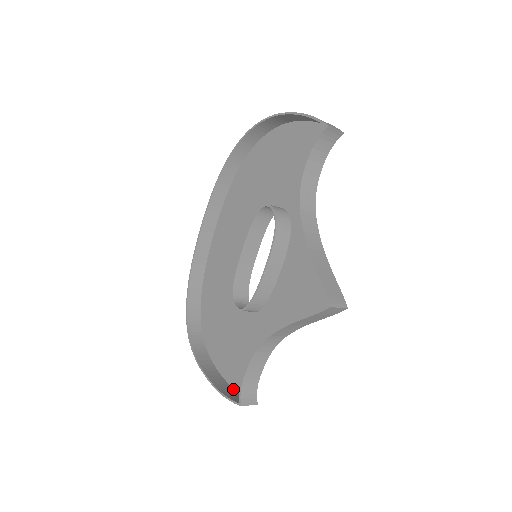
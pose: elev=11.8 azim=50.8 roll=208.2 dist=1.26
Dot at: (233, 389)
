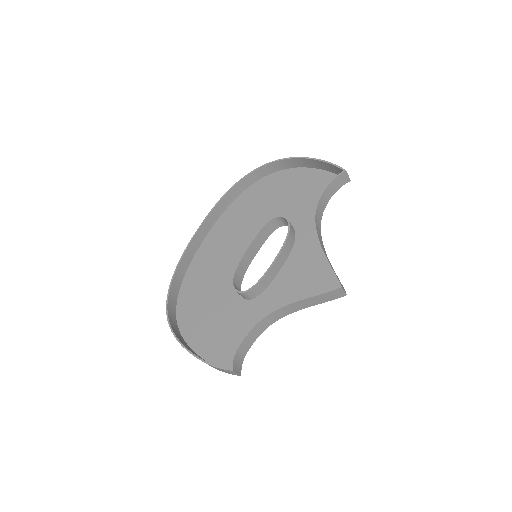
Dot at: occluded
